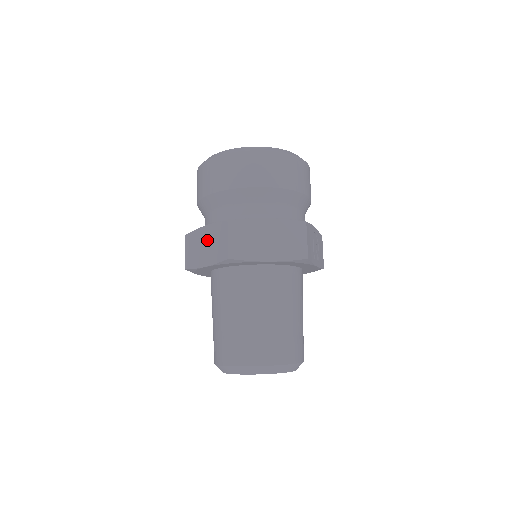
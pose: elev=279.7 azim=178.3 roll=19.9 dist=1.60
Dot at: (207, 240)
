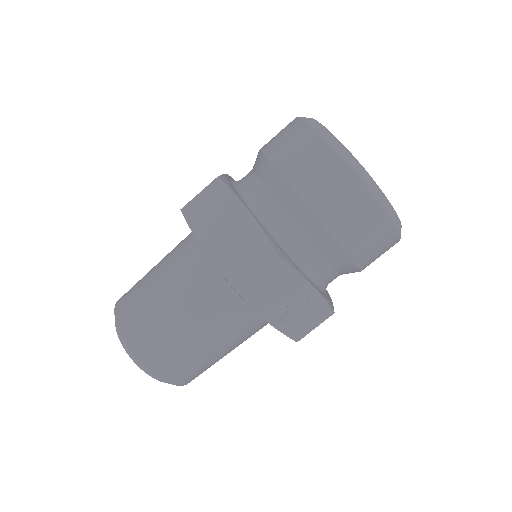
Dot at: occluded
